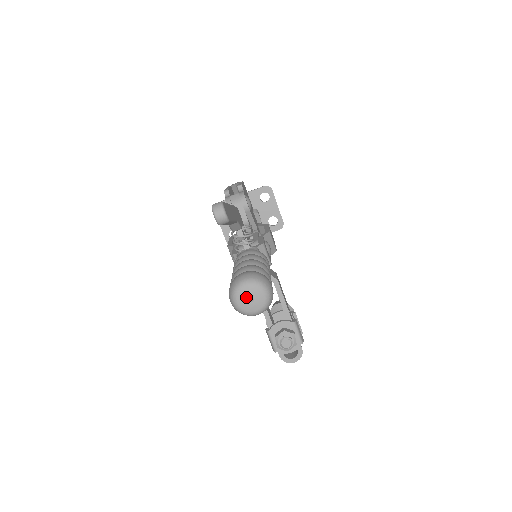
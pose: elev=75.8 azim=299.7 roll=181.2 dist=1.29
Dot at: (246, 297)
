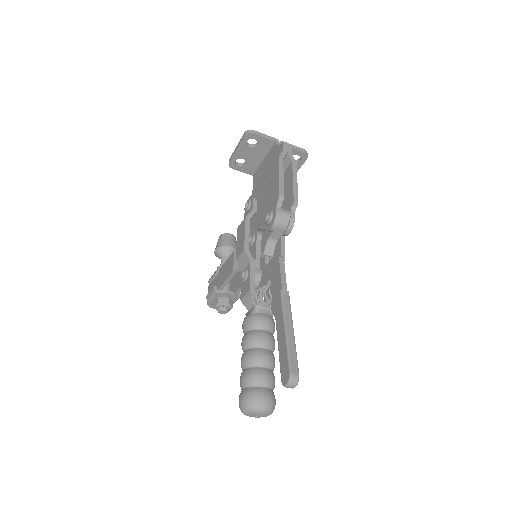
Dot at: (255, 415)
